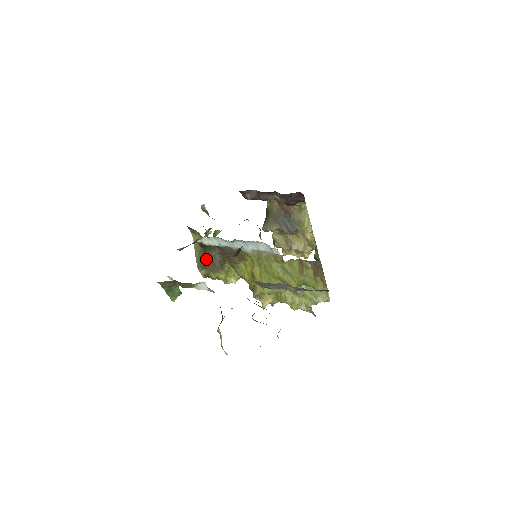
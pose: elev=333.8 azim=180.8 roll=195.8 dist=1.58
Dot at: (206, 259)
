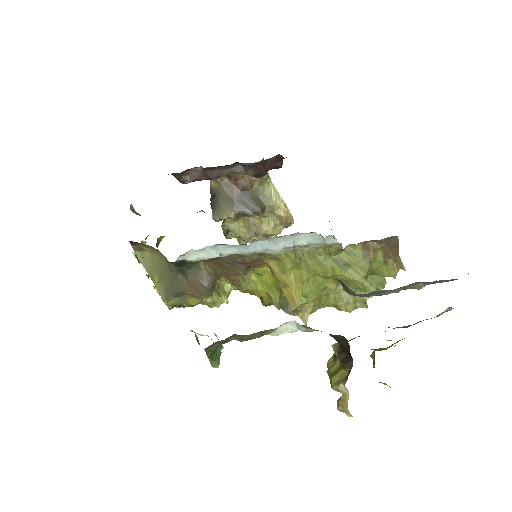
Dot at: (183, 282)
